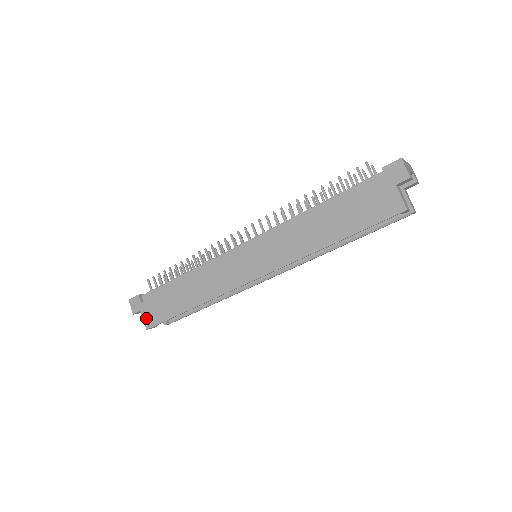
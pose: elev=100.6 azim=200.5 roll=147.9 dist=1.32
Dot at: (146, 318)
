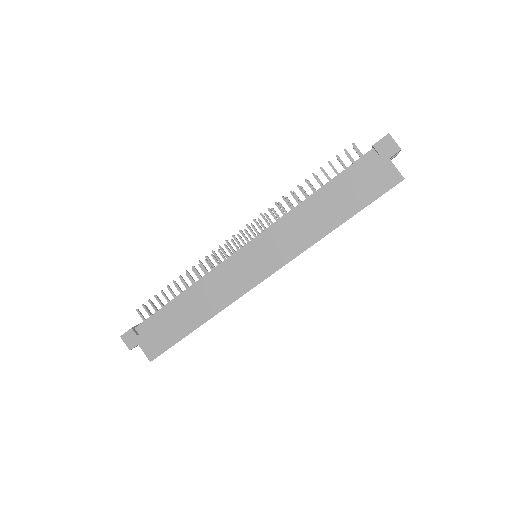
Dot at: (147, 350)
